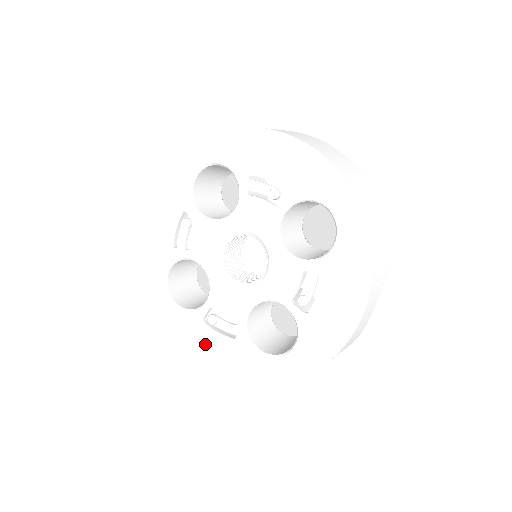
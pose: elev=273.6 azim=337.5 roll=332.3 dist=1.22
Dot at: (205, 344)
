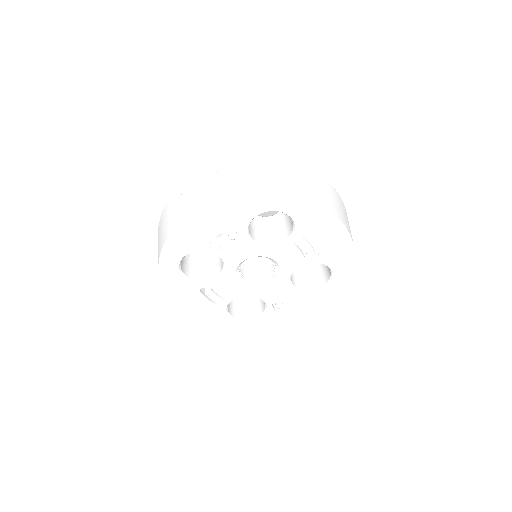
Dot at: (191, 301)
